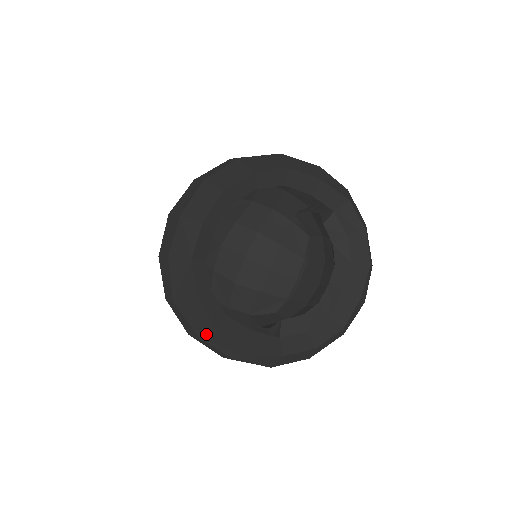
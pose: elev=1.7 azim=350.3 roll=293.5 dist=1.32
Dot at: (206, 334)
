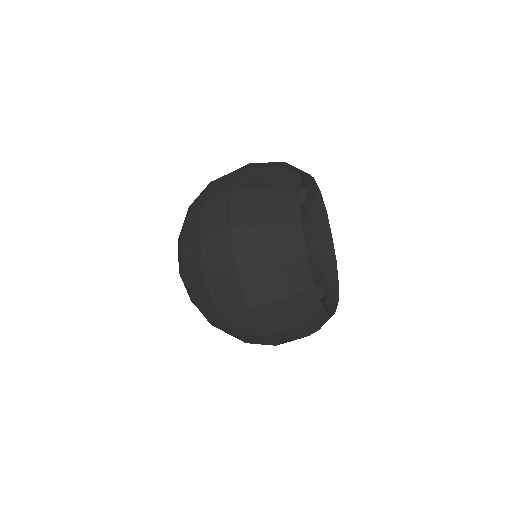
Dot at: occluded
